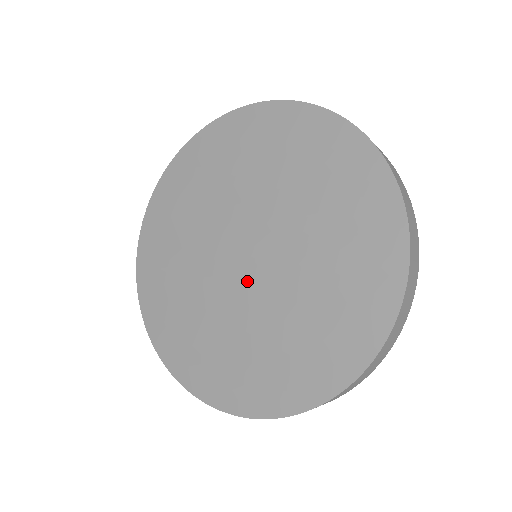
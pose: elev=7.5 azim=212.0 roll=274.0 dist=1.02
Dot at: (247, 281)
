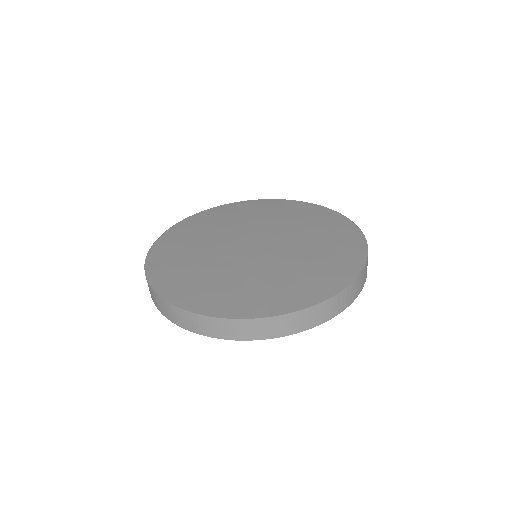
Dot at: (268, 251)
